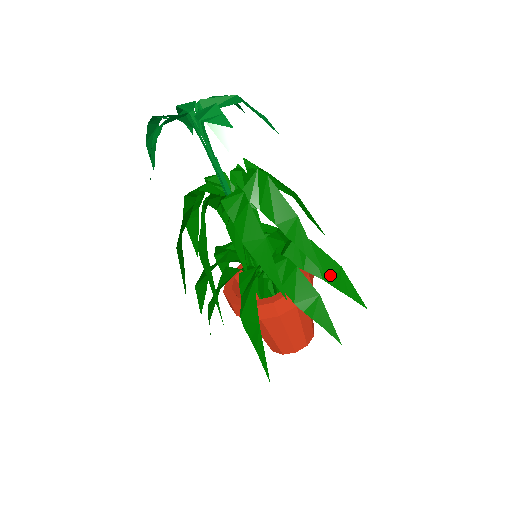
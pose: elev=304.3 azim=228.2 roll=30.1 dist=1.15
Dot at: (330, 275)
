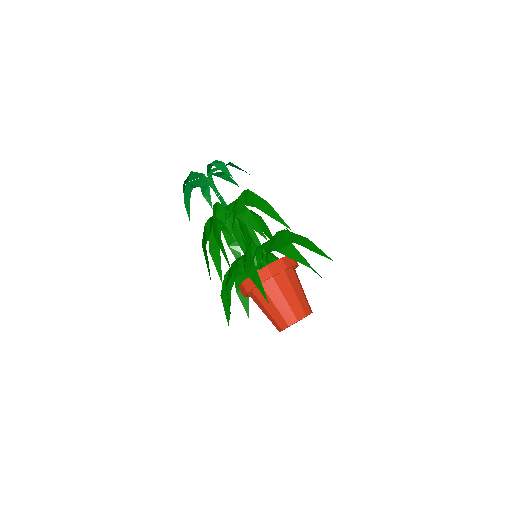
Dot at: (300, 242)
